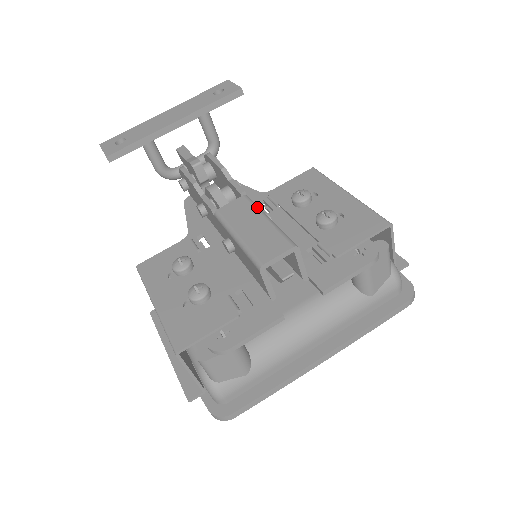
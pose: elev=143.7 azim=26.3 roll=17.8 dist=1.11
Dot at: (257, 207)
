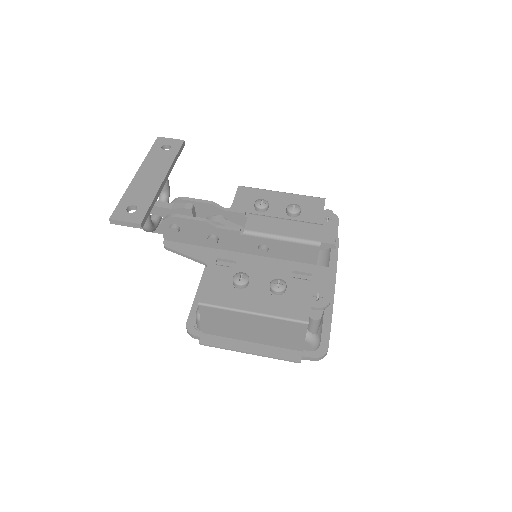
Dot at: (269, 216)
